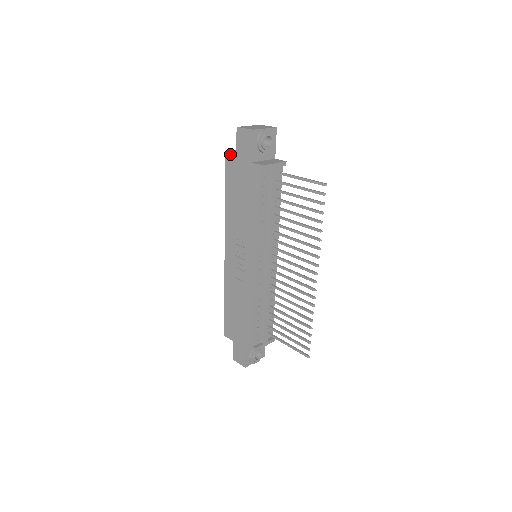
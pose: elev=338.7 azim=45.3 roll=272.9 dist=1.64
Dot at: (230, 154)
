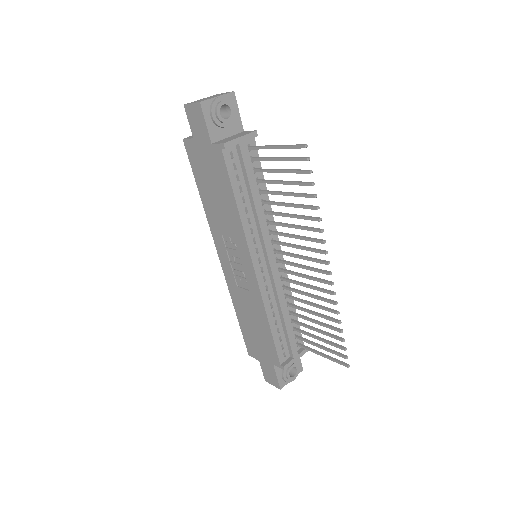
Dot at: (188, 141)
